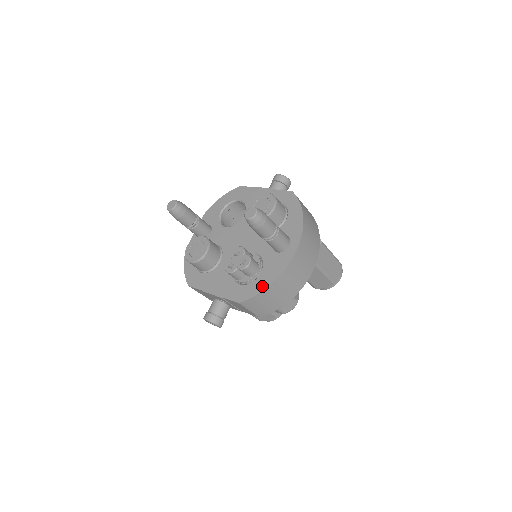
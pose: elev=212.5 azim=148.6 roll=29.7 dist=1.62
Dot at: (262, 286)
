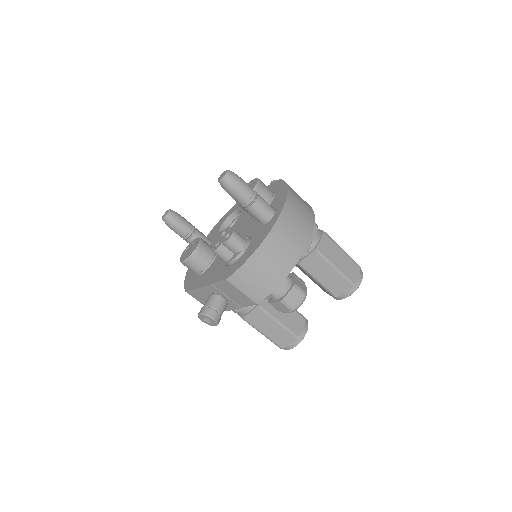
Dot at: (248, 255)
